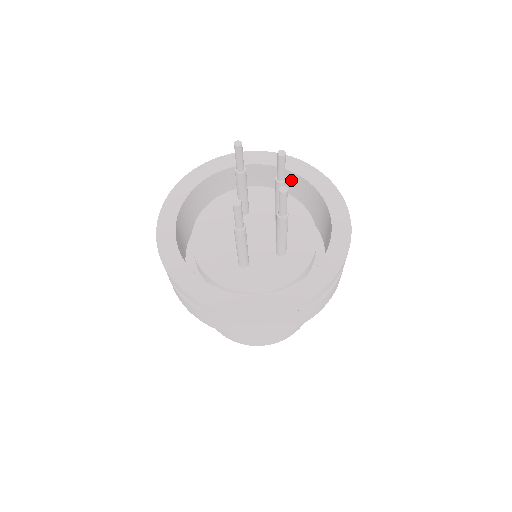
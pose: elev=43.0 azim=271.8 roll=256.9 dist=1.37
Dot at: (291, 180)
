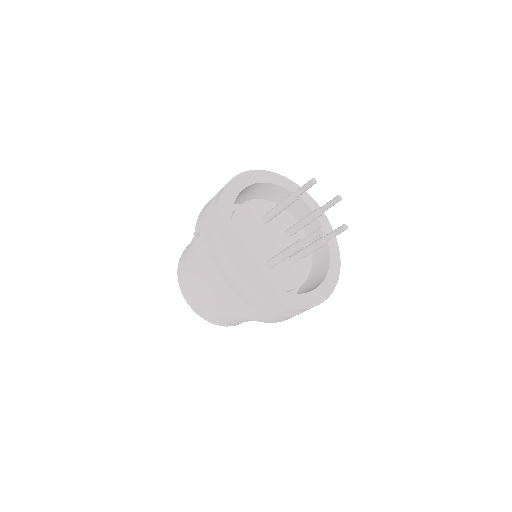
Dot at: (296, 204)
